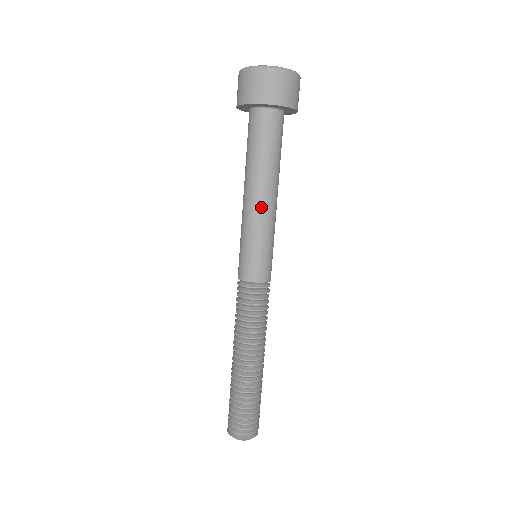
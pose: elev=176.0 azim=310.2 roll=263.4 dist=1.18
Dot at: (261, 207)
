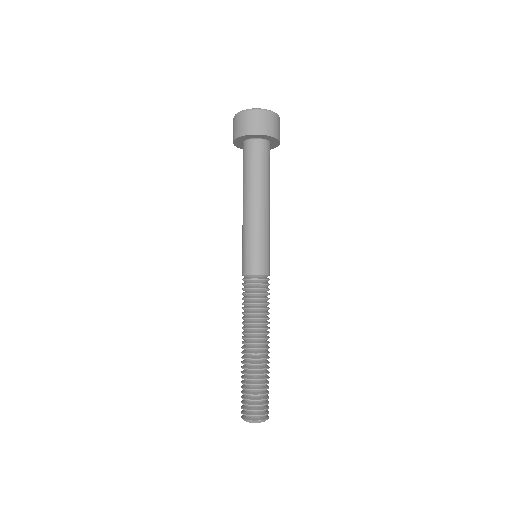
Dot at: (247, 214)
